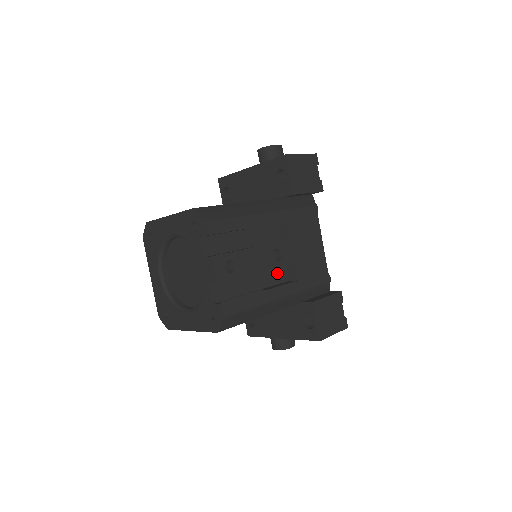
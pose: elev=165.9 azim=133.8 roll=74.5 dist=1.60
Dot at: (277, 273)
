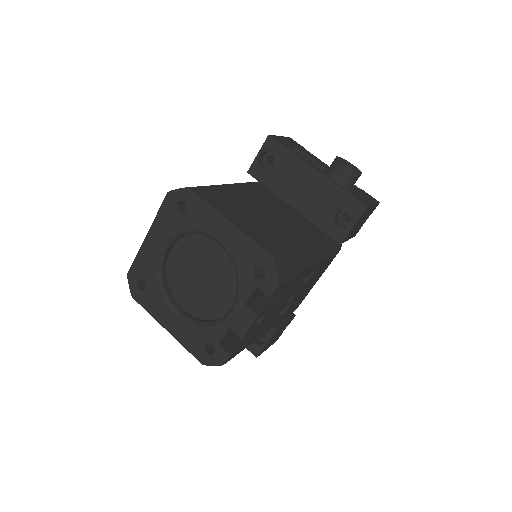
Dot at: occluded
